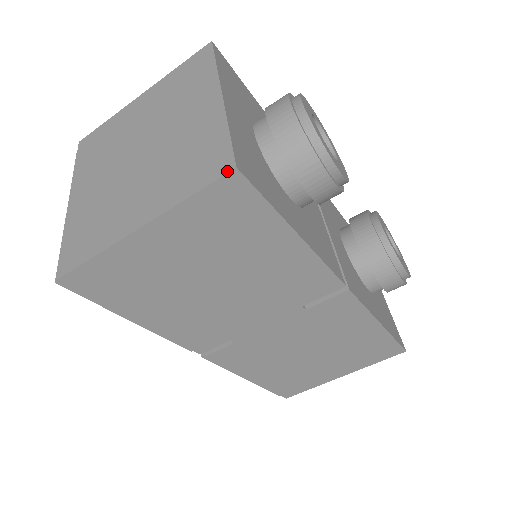
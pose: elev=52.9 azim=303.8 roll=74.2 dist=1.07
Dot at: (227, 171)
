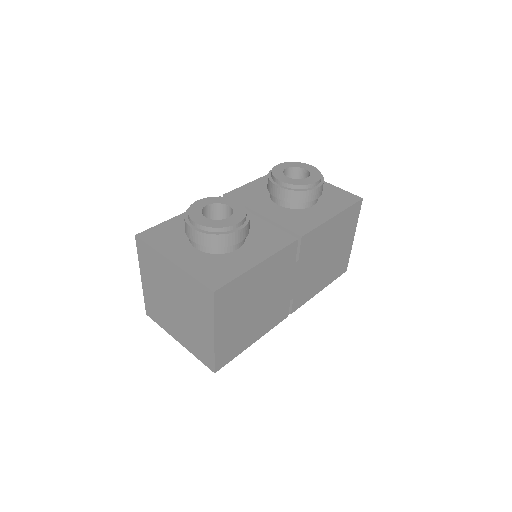
Dot at: (213, 296)
